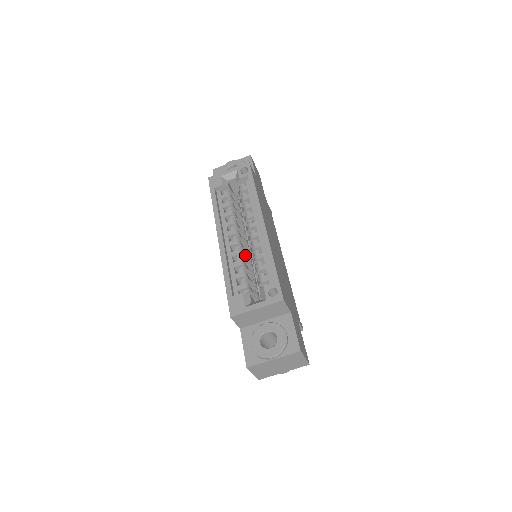
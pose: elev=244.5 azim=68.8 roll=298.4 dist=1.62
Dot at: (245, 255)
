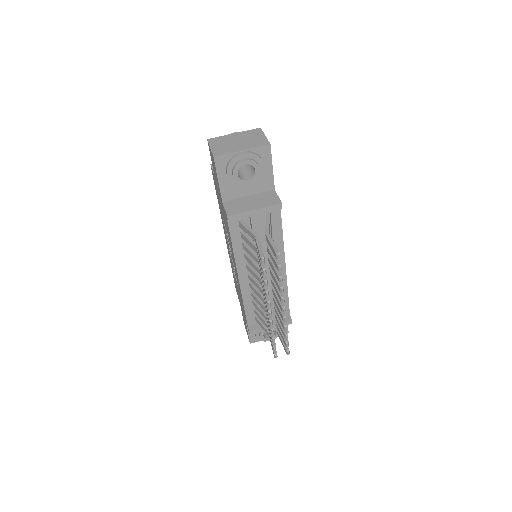
Dot at: occluded
